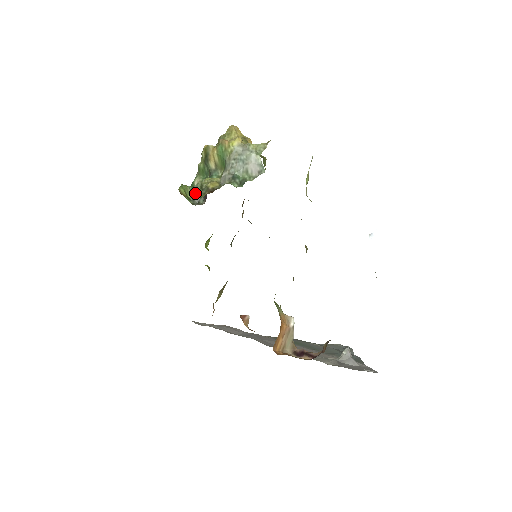
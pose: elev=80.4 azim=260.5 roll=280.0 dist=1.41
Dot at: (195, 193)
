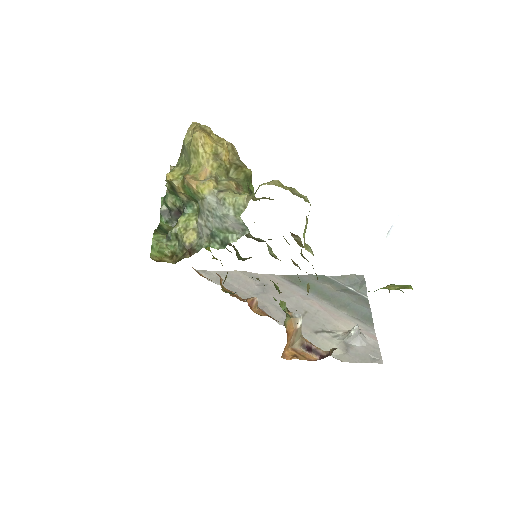
Dot at: (171, 246)
